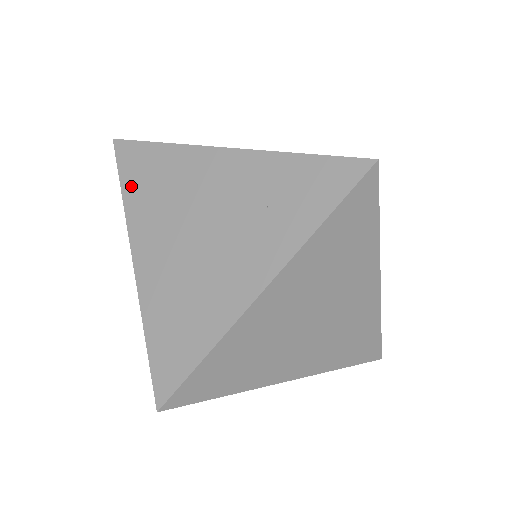
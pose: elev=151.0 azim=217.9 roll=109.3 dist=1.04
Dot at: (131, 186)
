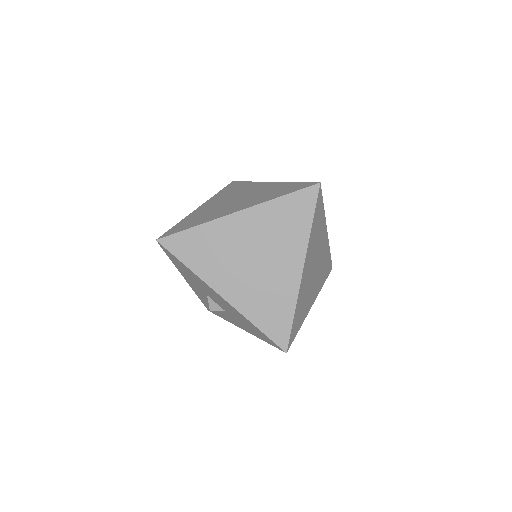
Dot at: (190, 259)
